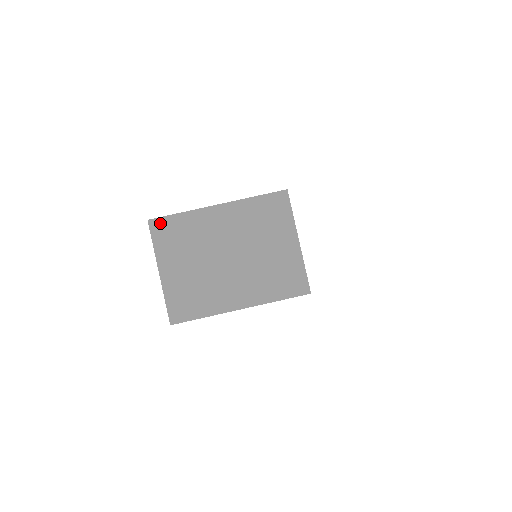
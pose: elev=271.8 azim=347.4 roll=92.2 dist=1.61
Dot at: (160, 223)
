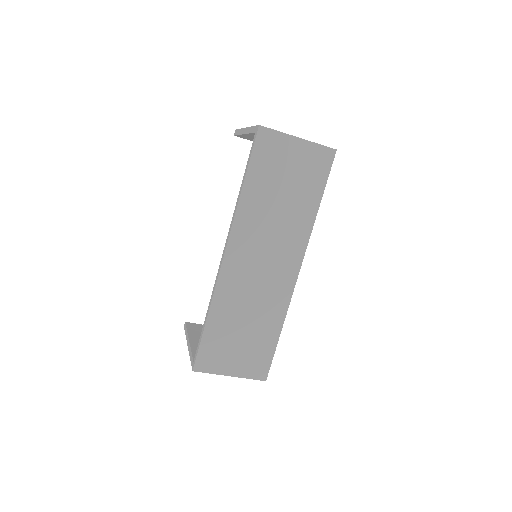
Dot at: occluded
